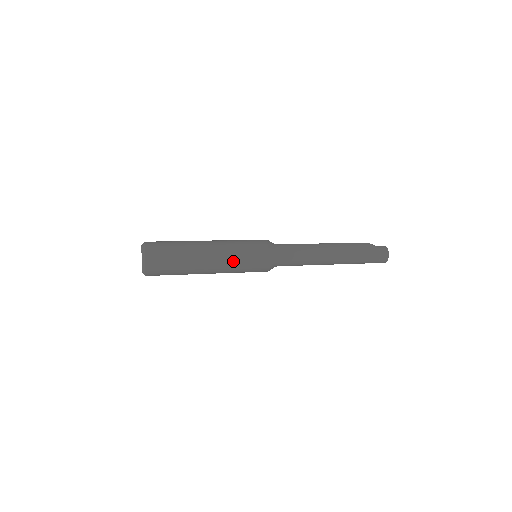
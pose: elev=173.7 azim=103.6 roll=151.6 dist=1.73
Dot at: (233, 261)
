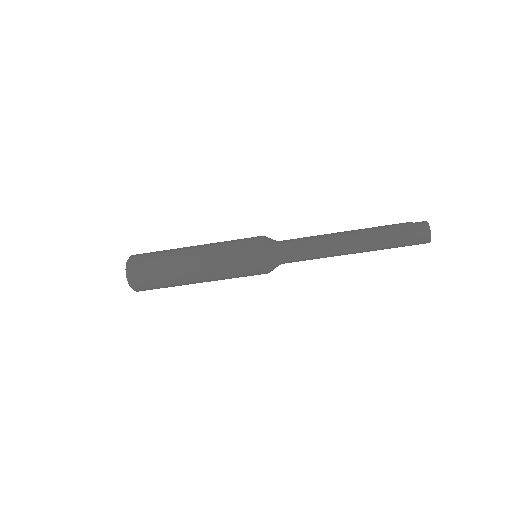
Dot at: (221, 249)
